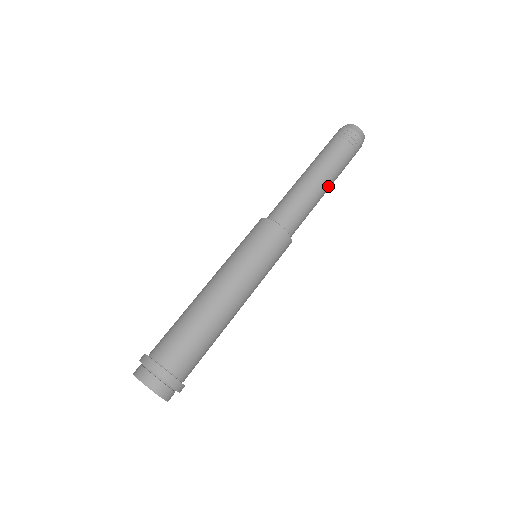
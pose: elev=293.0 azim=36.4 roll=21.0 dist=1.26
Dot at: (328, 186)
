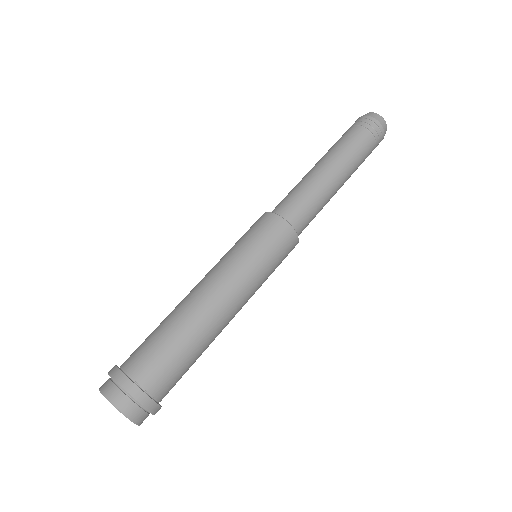
Dot at: (343, 177)
